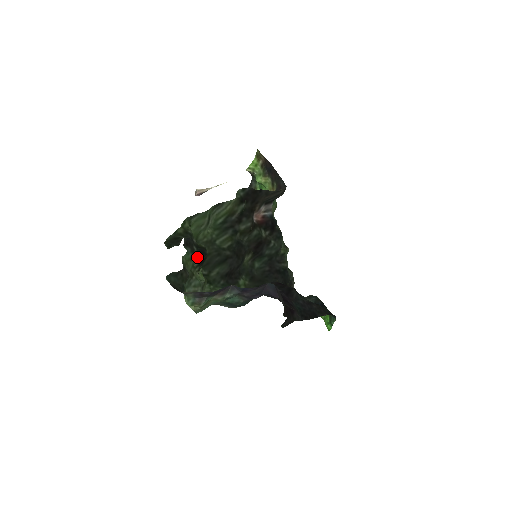
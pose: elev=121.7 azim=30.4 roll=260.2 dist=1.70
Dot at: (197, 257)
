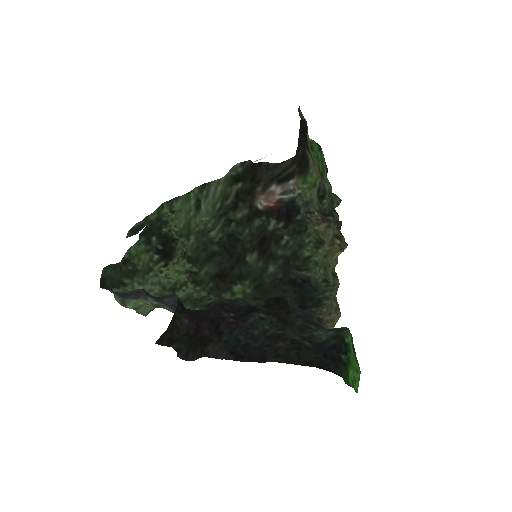
Dot at: (156, 249)
